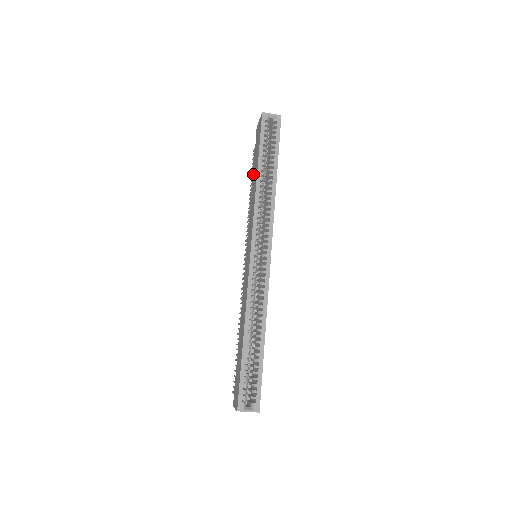
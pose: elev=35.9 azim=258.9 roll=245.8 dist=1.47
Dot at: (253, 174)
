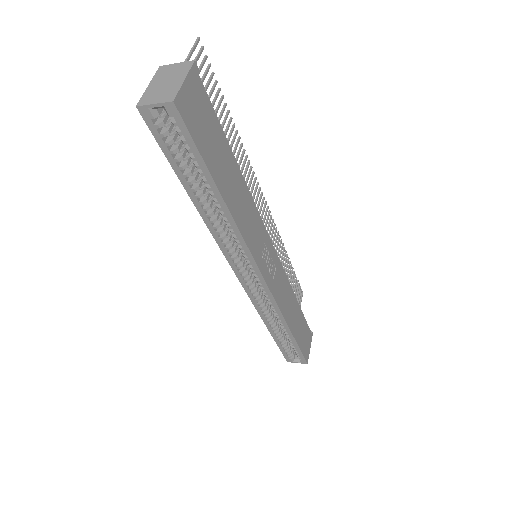
Dot at: occluded
